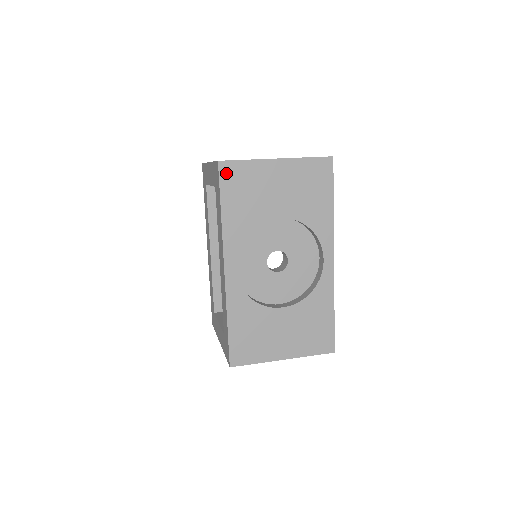
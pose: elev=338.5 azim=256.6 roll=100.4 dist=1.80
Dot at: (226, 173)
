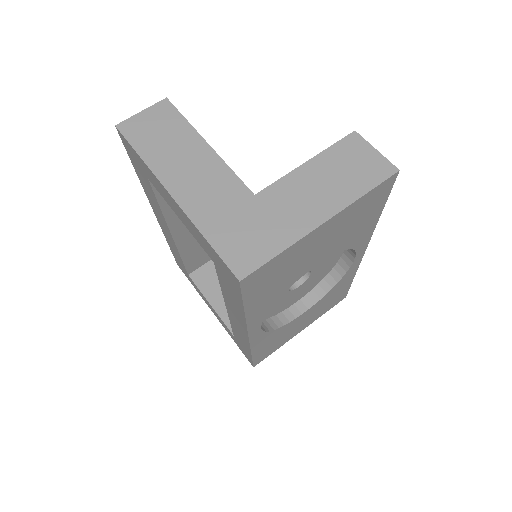
Dot at: (251, 282)
